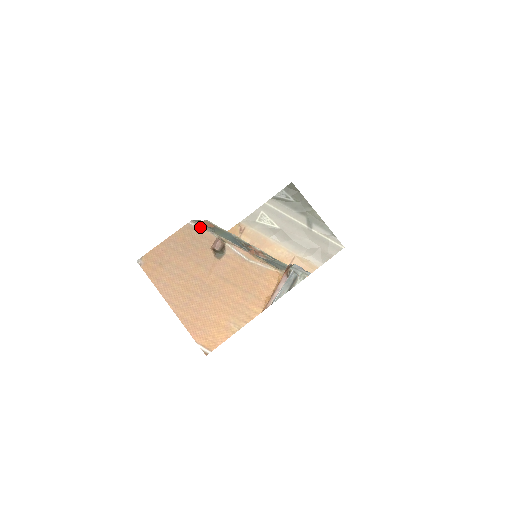
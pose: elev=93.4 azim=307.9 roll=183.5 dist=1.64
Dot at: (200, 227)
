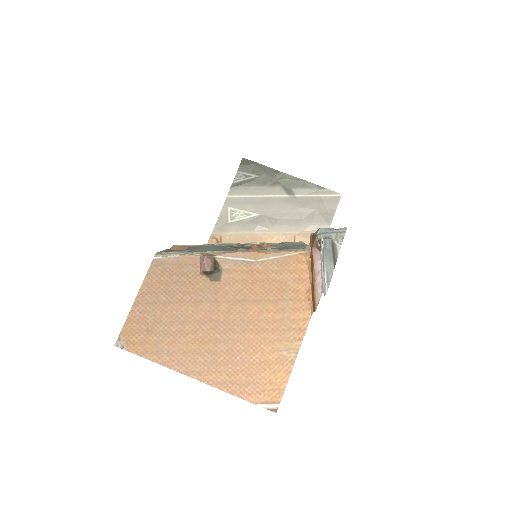
Dot at: (171, 255)
